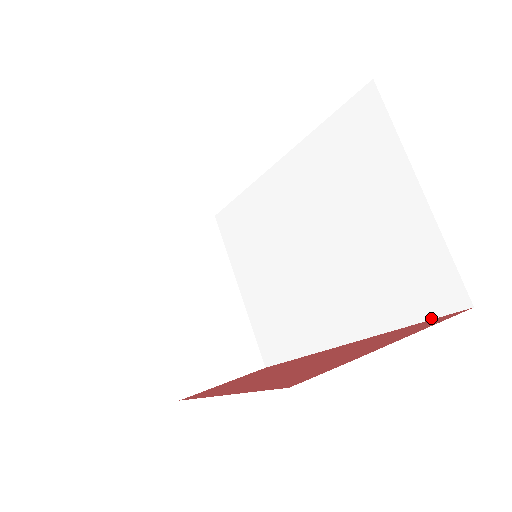
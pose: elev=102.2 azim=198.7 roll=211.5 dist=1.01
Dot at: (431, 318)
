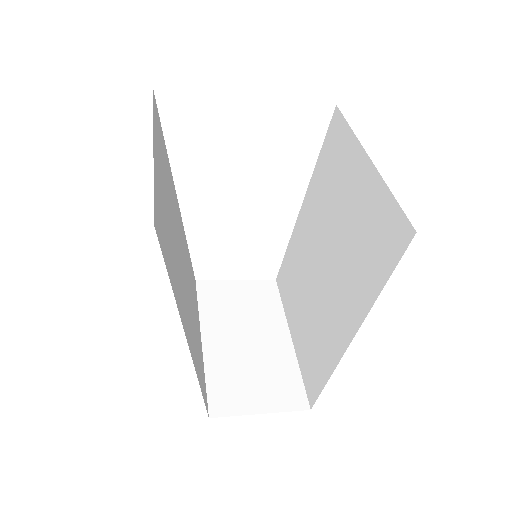
Dot at: (395, 266)
